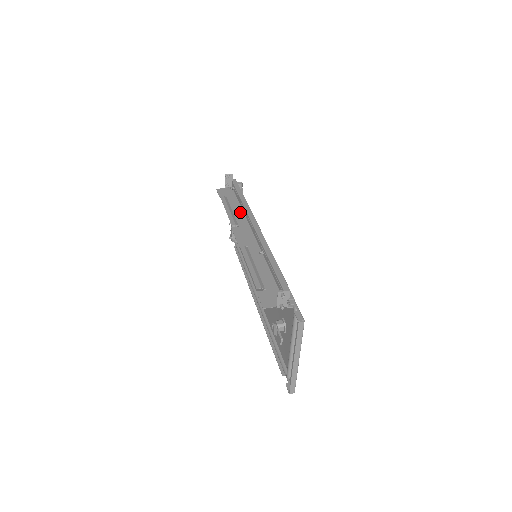
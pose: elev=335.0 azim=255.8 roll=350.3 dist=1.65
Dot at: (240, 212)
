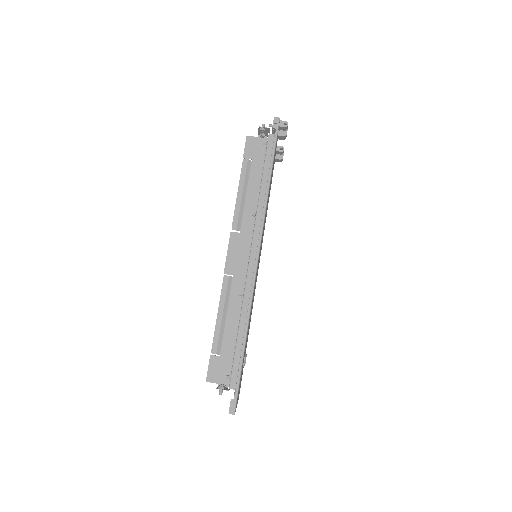
Dot at: (253, 202)
